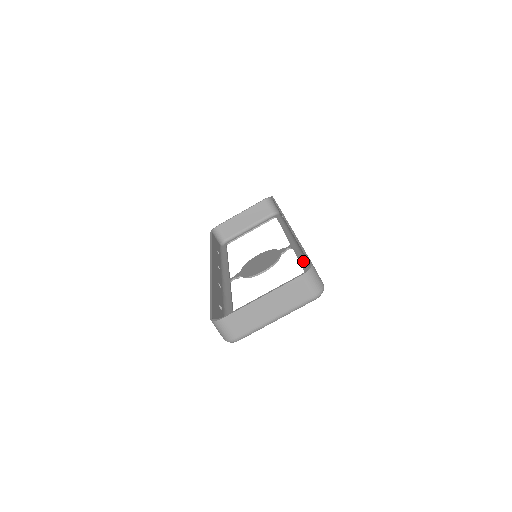
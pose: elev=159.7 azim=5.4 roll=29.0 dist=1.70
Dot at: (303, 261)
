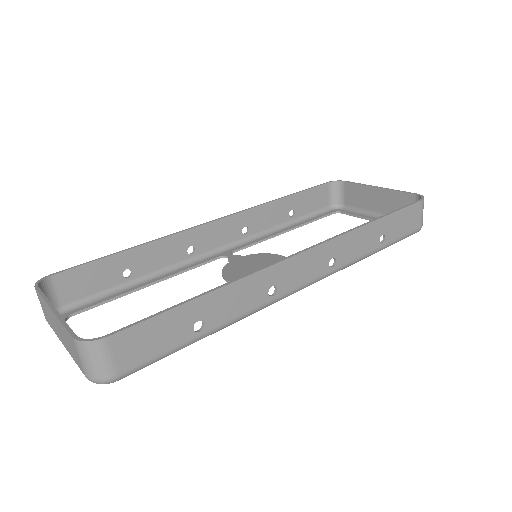
Dot at: occluded
